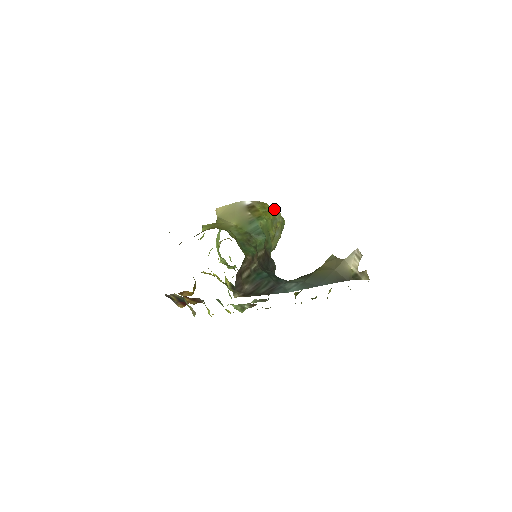
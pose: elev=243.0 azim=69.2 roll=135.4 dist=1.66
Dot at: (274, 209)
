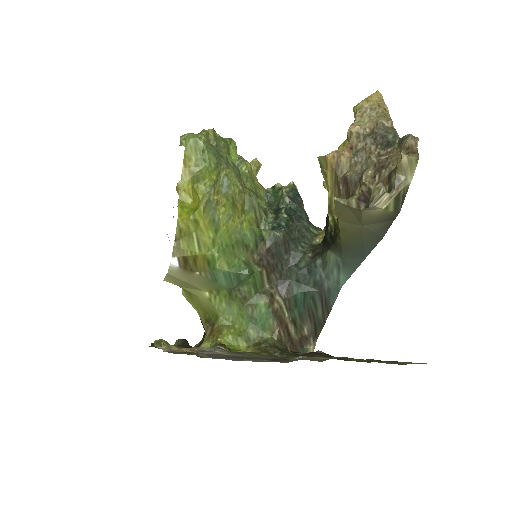
Dot at: (193, 214)
